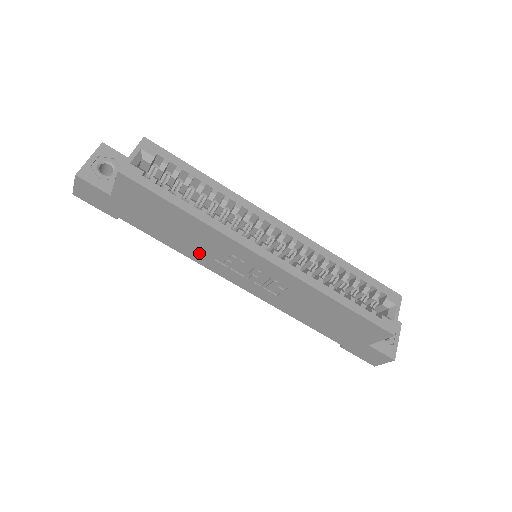
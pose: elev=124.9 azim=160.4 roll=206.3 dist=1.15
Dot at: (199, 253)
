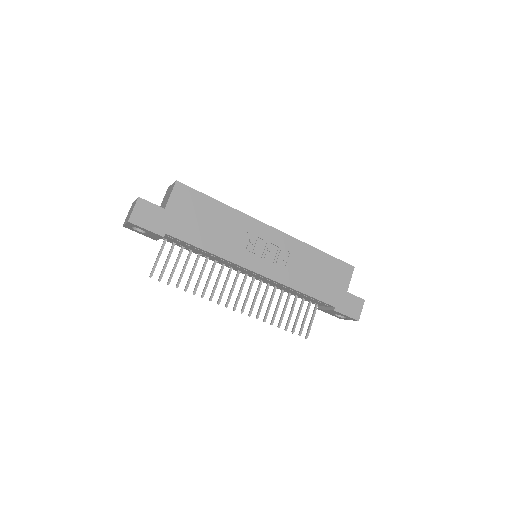
Dot at: (229, 246)
